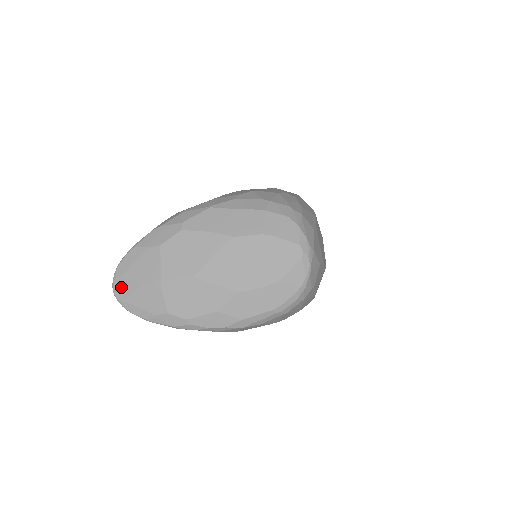
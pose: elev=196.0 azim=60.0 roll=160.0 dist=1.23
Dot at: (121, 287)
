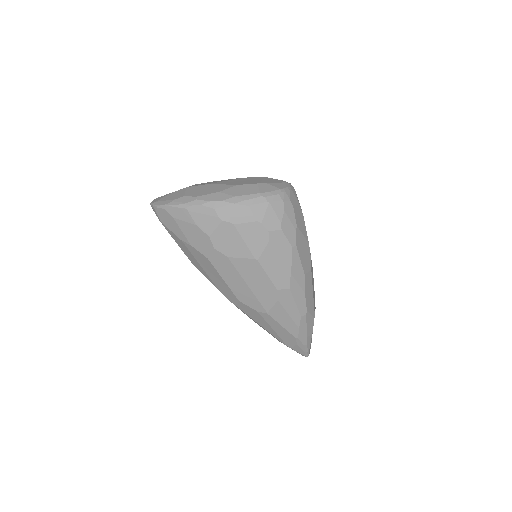
Dot at: (157, 199)
